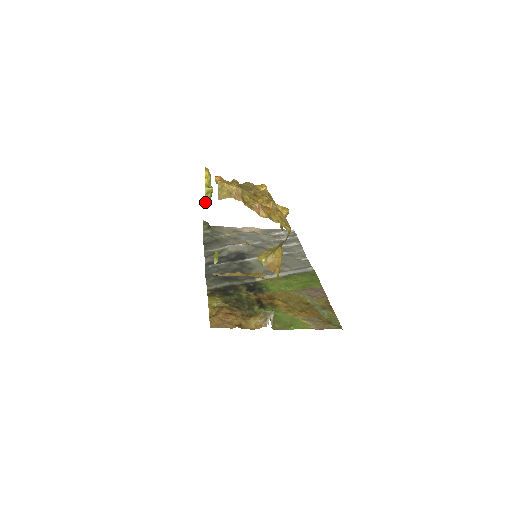
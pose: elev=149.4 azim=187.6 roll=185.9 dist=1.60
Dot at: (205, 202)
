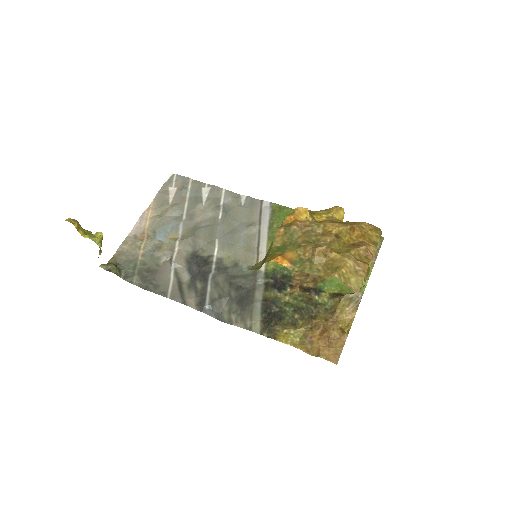
Dot at: (99, 253)
